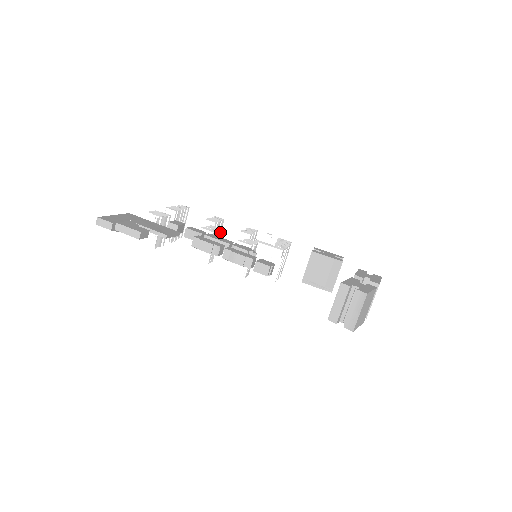
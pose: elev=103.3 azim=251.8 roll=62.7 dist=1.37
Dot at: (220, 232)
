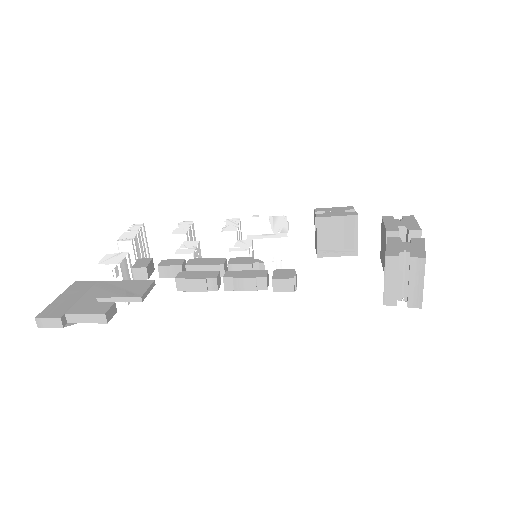
Dot at: (199, 245)
